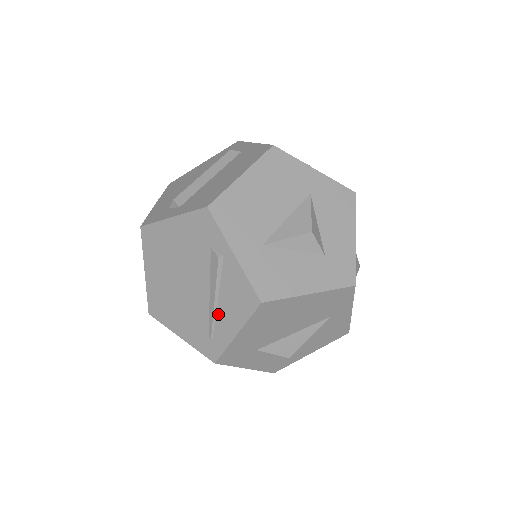
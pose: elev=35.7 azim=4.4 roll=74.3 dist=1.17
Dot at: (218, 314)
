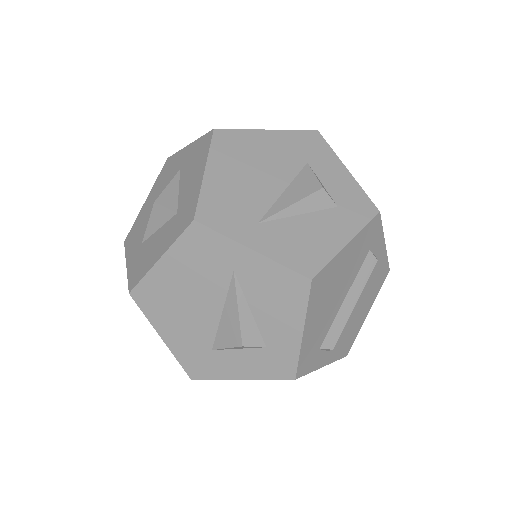
Dot at: occluded
